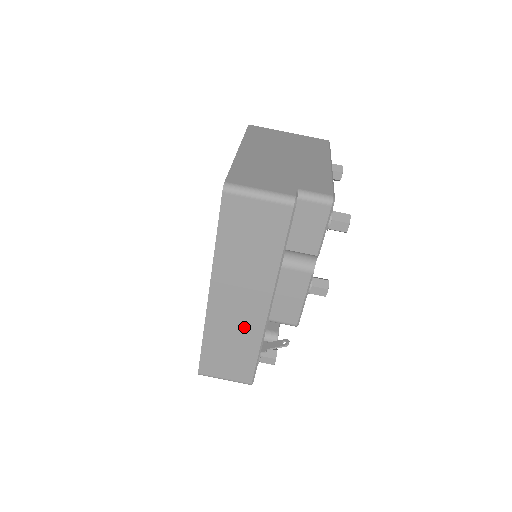
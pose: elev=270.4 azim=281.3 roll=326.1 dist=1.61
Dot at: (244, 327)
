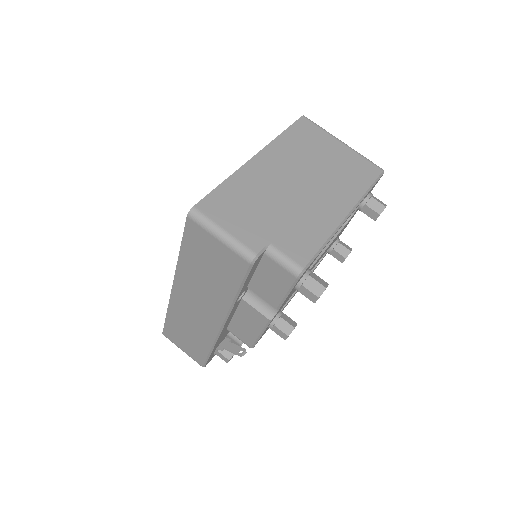
Dot at: (199, 327)
